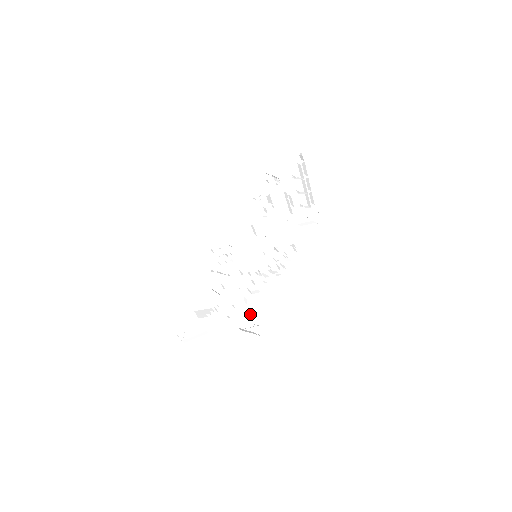
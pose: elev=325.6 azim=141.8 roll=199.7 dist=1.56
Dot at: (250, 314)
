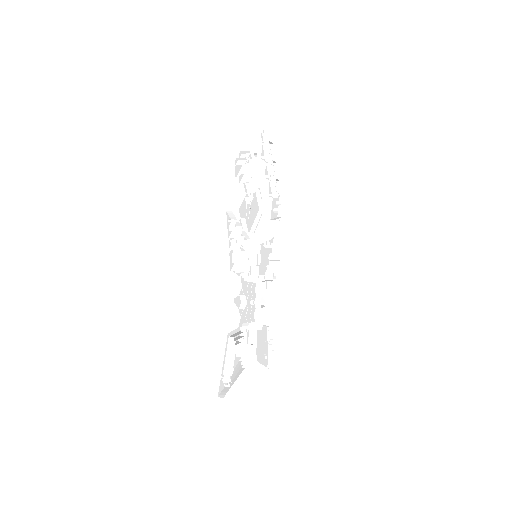
Dot at: (261, 340)
